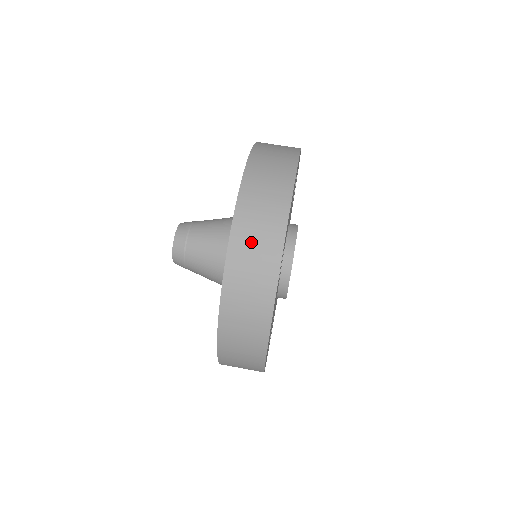
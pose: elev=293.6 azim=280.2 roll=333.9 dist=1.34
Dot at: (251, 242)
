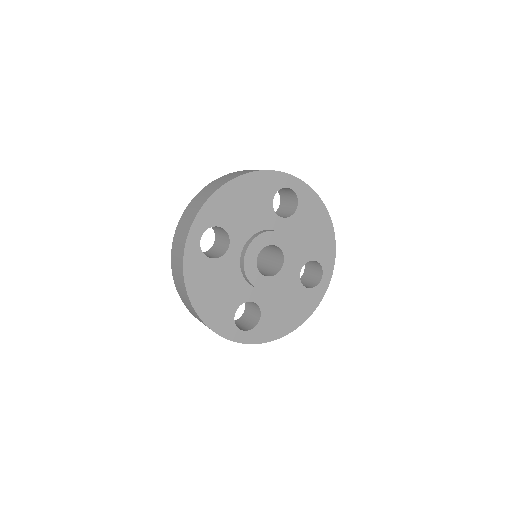
Dot at: (185, 219)
